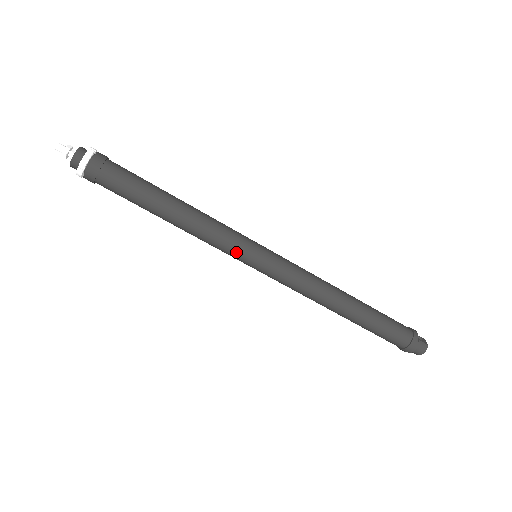
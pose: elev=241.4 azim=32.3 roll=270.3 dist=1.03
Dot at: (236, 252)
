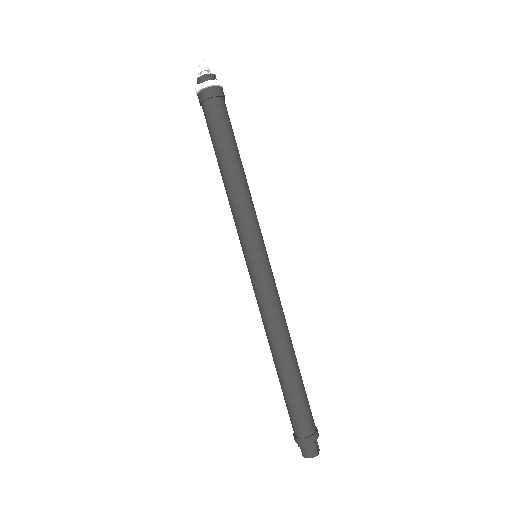
Dot at: (246, 237)
